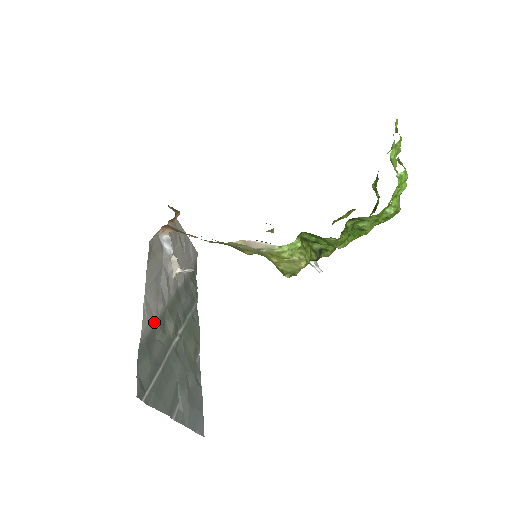
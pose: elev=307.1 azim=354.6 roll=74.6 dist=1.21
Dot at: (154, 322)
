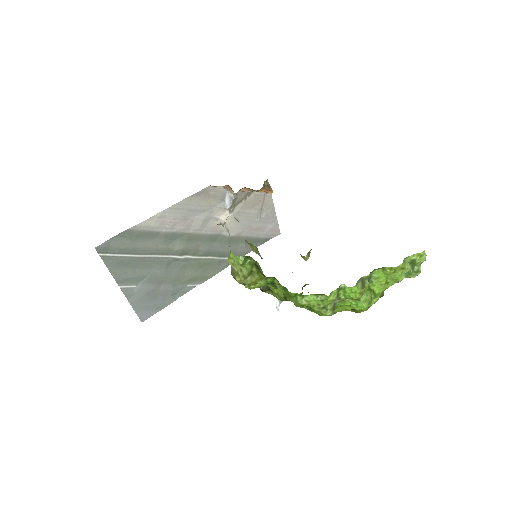
Dot at: (162, 230)
